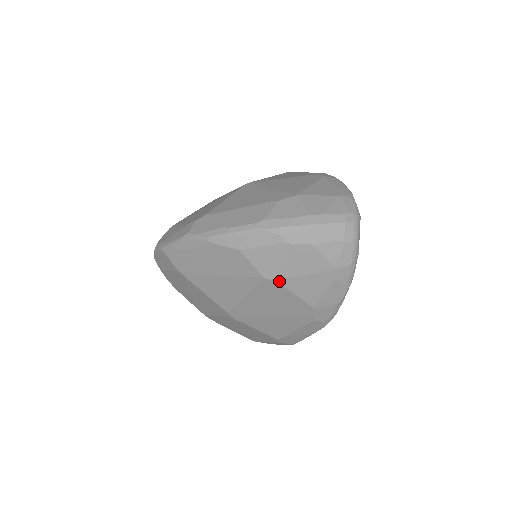
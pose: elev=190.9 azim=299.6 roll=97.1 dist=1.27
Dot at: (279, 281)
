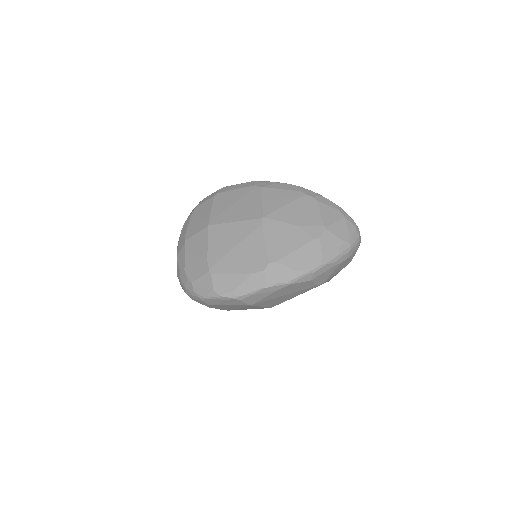
Dot at: occluded
